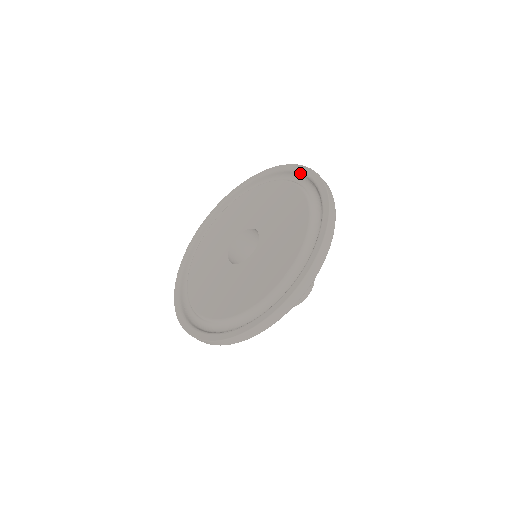
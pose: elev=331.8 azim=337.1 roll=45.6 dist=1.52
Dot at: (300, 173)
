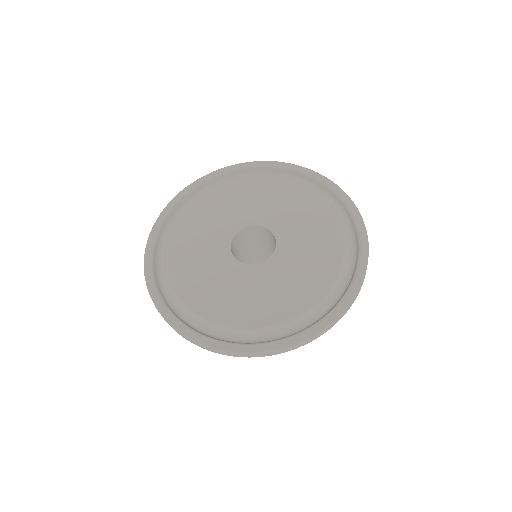
Dot at: (248, 168)
